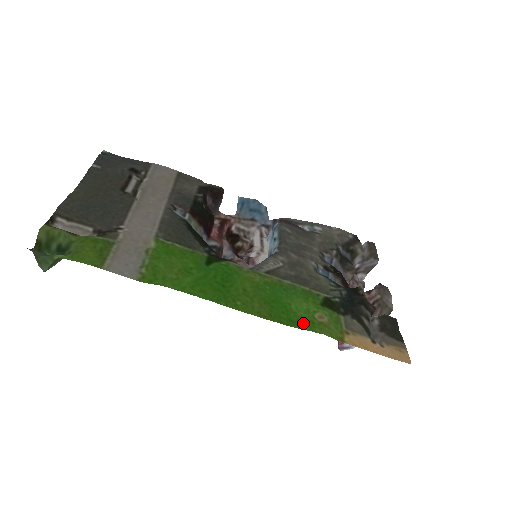
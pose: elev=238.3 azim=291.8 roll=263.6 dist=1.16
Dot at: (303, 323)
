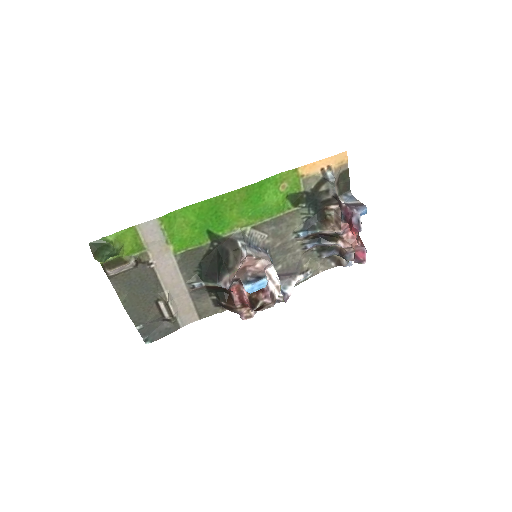
Dot at: (269, 183)
